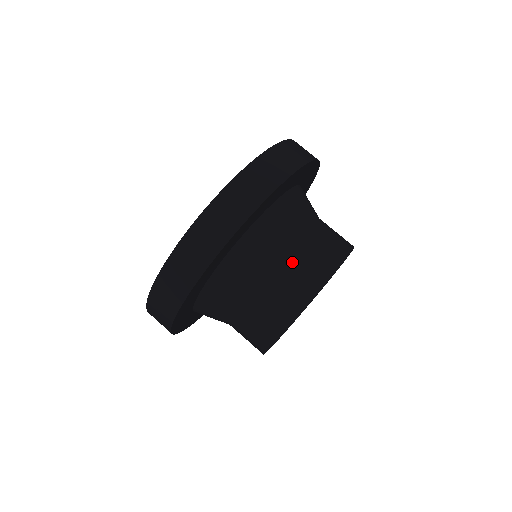
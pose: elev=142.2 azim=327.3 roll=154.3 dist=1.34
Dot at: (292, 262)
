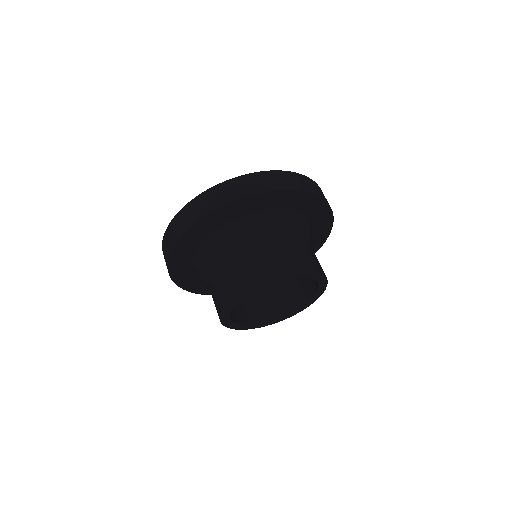
Dot at: (293, 245)
